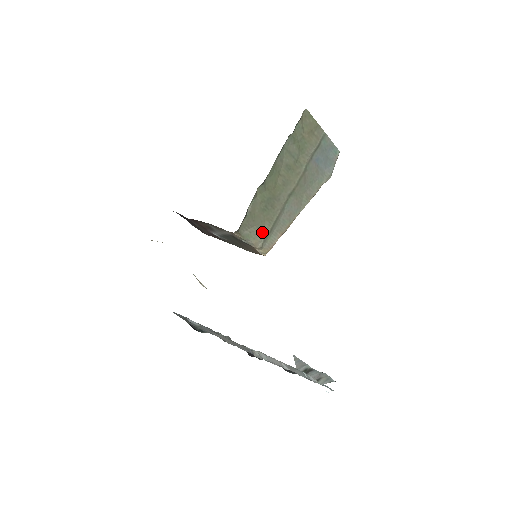
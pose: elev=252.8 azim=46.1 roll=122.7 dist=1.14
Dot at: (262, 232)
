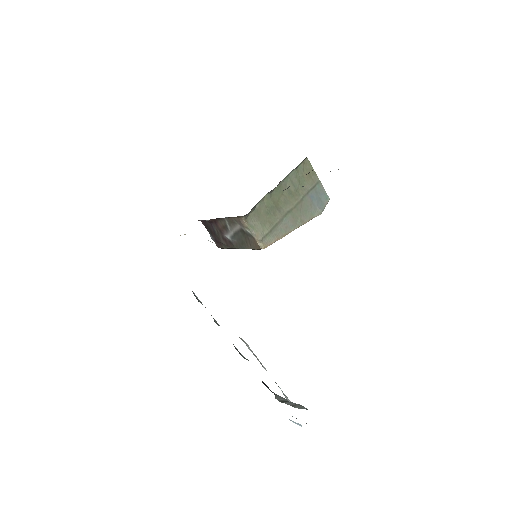
Dot at: (264, 229)
